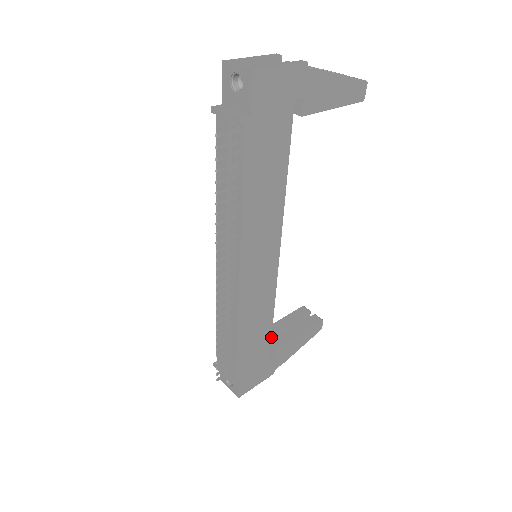
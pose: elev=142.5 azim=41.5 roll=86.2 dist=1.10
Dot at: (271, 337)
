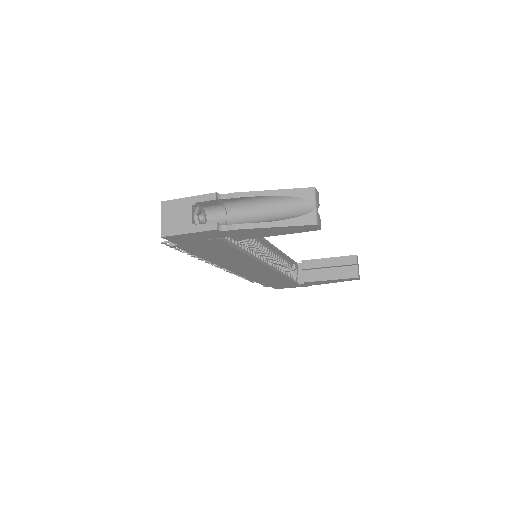
Dot at: (291, 280)
